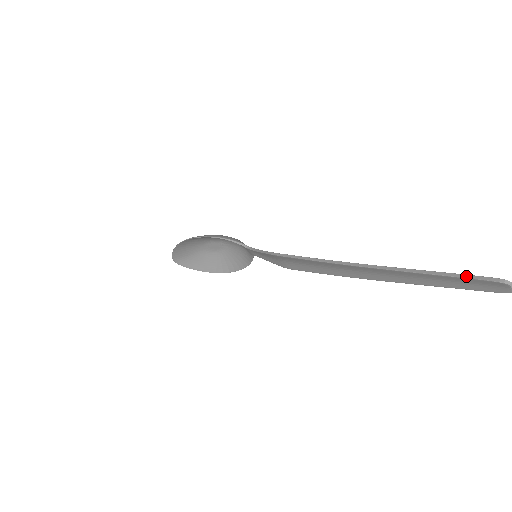
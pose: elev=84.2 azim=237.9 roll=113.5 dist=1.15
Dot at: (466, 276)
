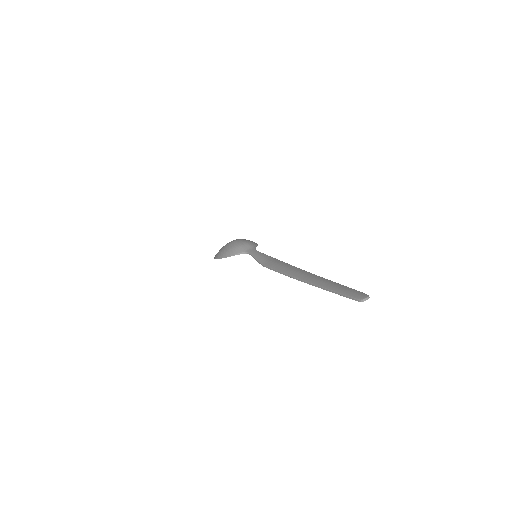
Dot at: (346, 297)
